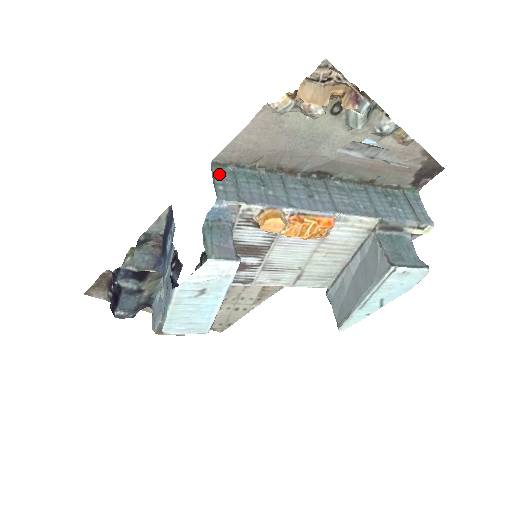
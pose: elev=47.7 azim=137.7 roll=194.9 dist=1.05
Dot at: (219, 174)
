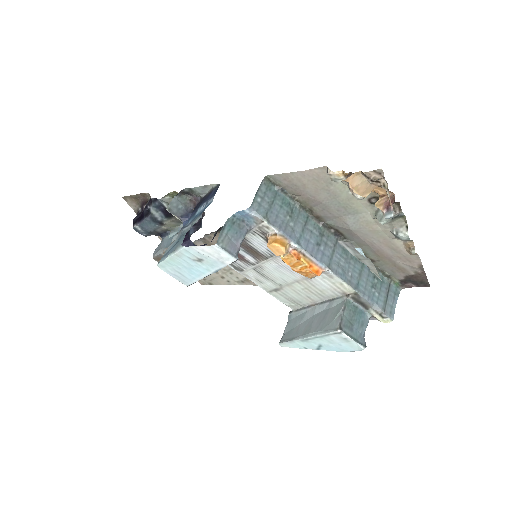
Dot at: (265, 188)
